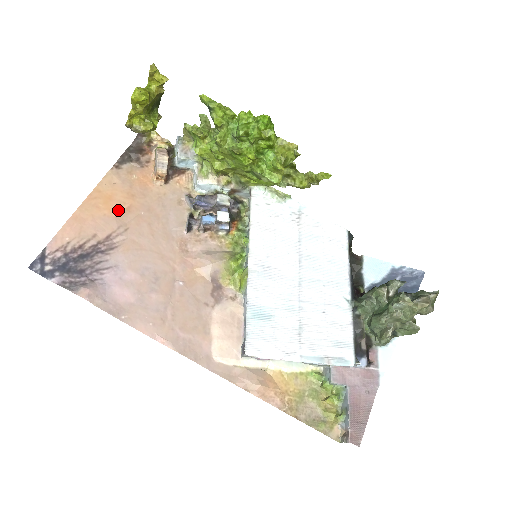
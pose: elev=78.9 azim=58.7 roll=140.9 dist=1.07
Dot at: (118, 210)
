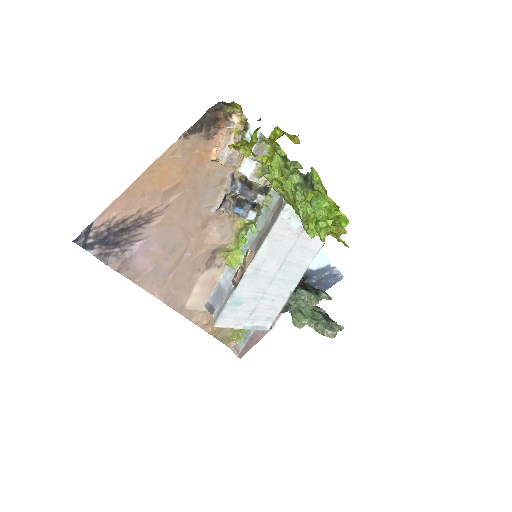
Dot at: (168, 186)
